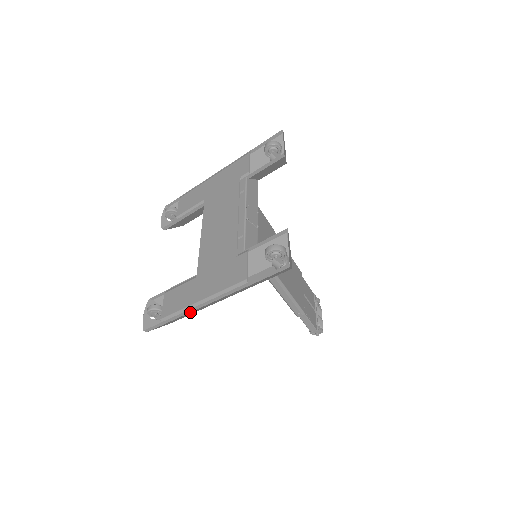
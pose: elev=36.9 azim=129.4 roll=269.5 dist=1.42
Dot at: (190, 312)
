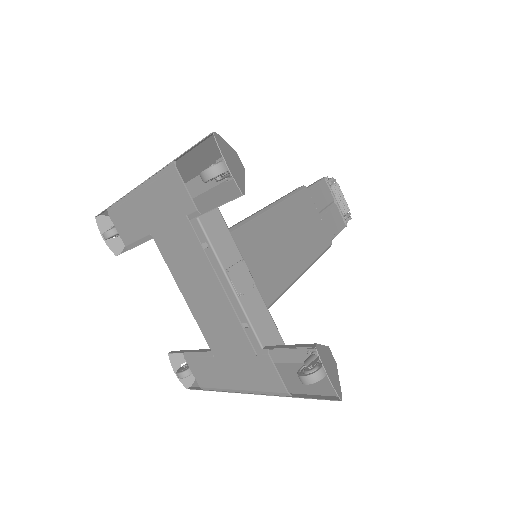
Dot at: occluded
